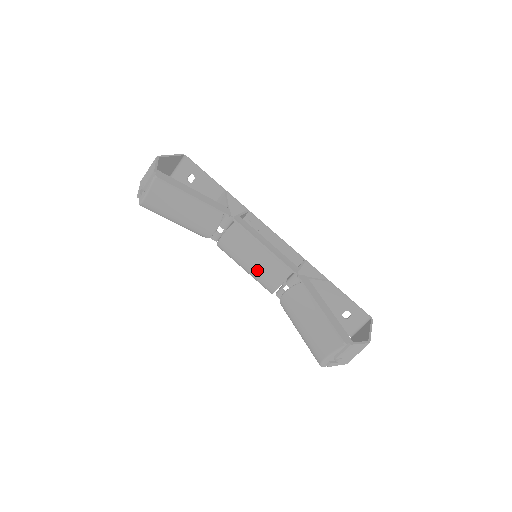
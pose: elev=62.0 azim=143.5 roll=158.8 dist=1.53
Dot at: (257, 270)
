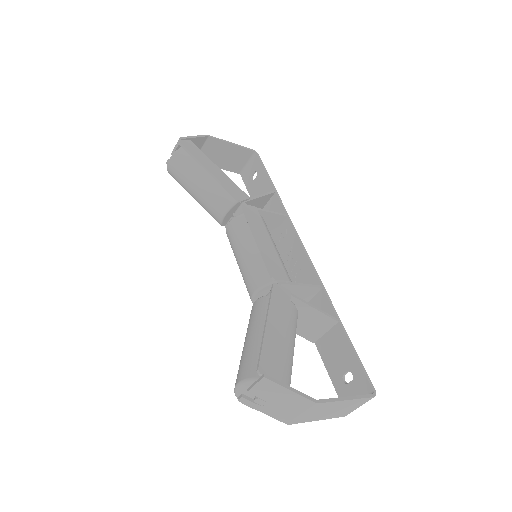
Dot at: (243, 267)
